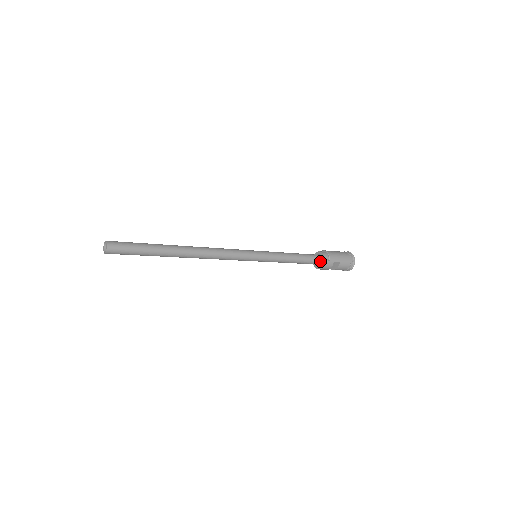
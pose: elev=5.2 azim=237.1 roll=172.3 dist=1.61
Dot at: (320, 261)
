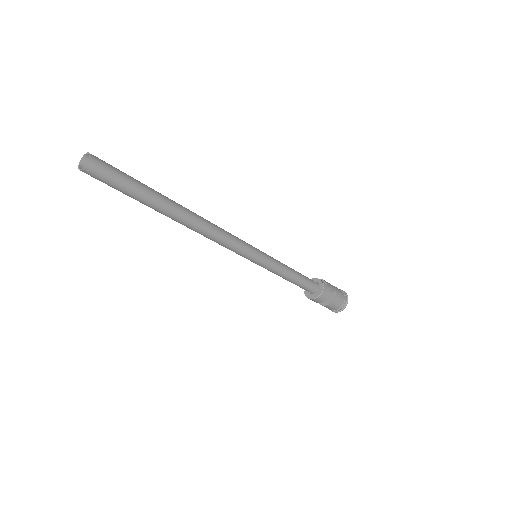
Dot at: (317, 285)
